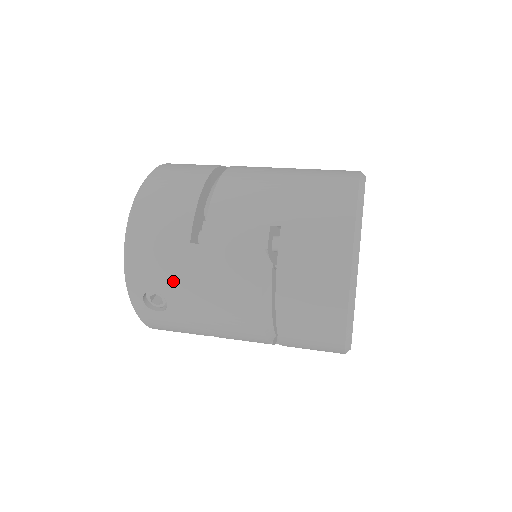
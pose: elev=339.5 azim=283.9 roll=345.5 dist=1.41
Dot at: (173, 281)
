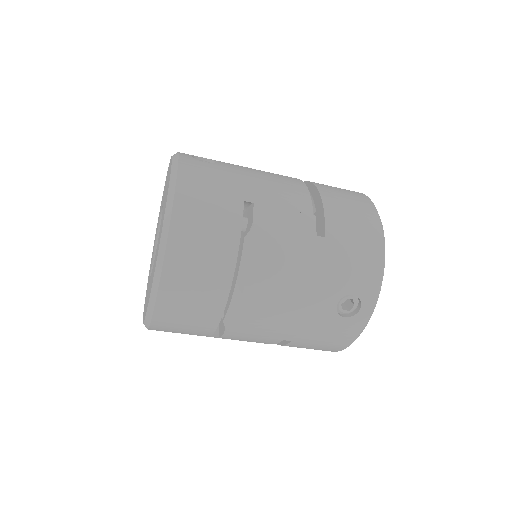
Dot at: occluded
